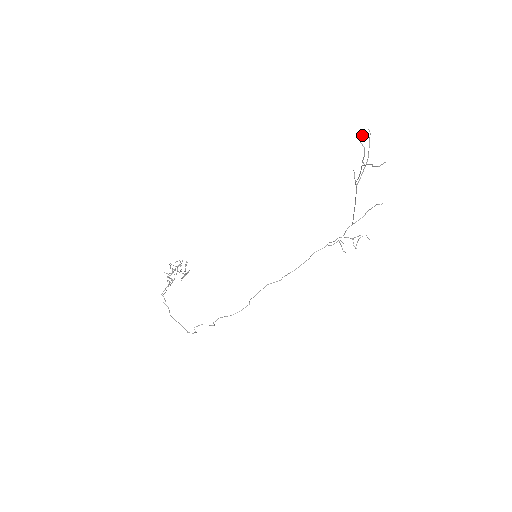
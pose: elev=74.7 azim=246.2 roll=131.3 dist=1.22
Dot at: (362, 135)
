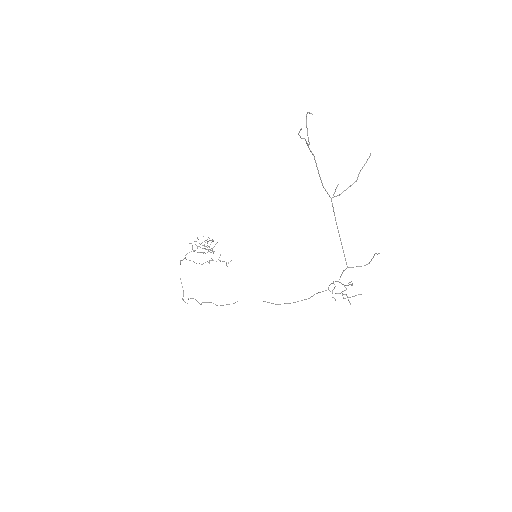
Dot at: (309, 113)
